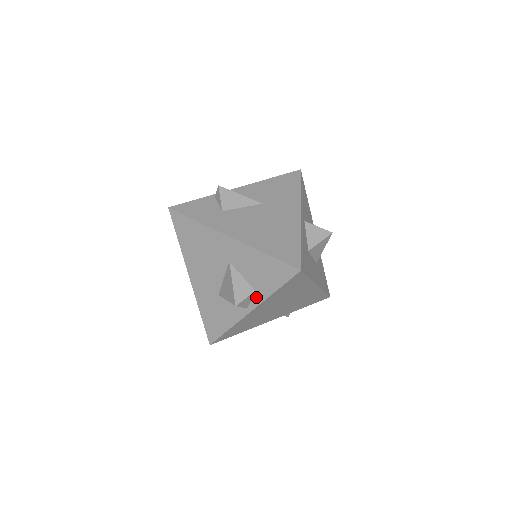
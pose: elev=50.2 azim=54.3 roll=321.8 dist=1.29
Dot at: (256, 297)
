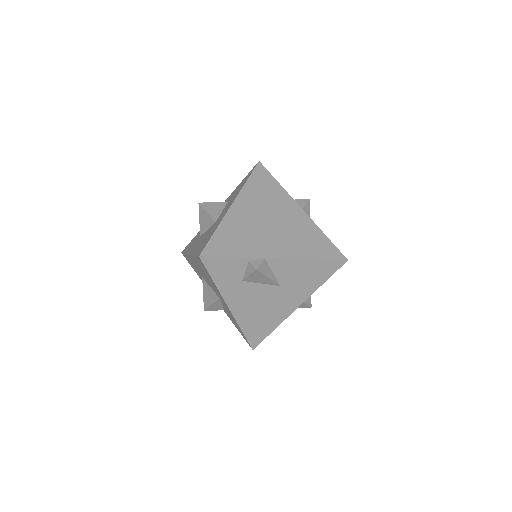
Dot at: occluded
